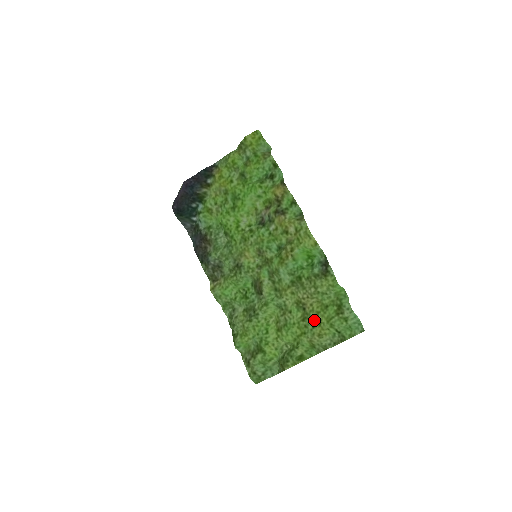
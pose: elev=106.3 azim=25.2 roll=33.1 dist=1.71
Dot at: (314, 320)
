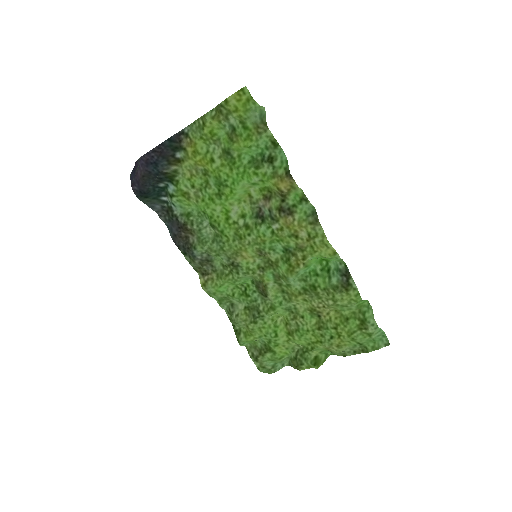
Dot at: (332, 332)
